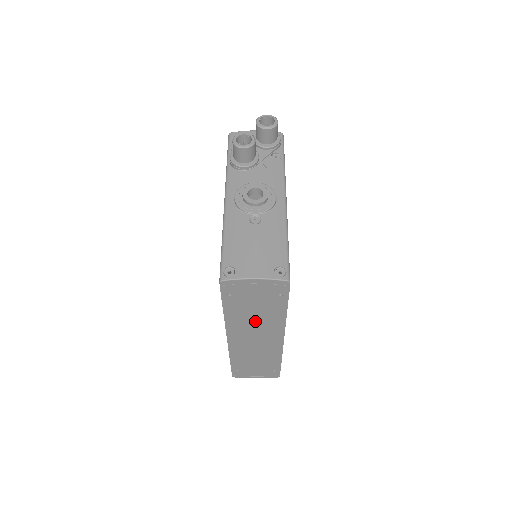
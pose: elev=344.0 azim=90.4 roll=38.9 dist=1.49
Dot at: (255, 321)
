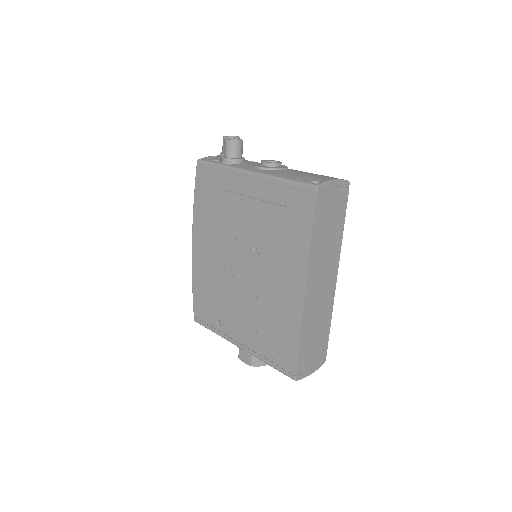
Dot at: (326, 251)
